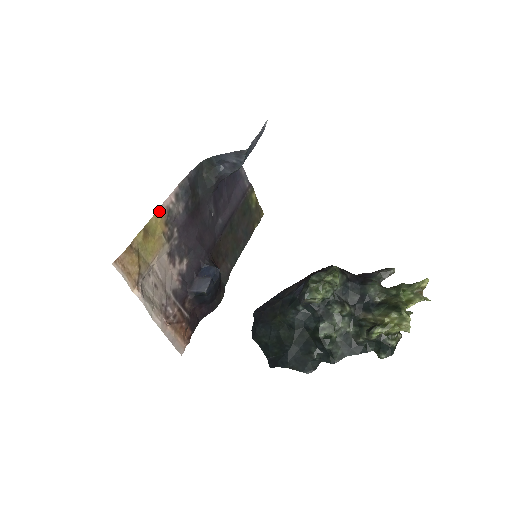
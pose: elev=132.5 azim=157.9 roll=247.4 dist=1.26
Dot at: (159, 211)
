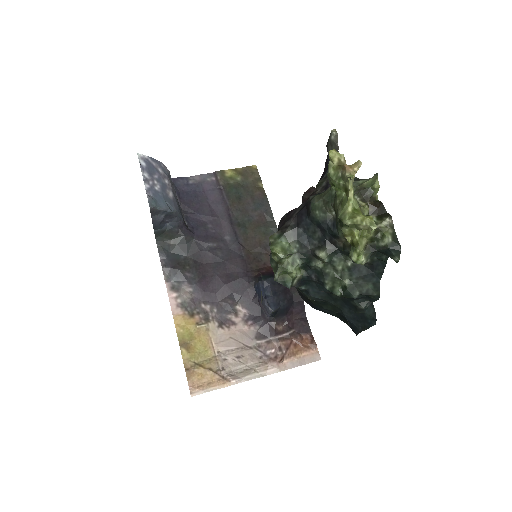
Dot at: (176, 319)
